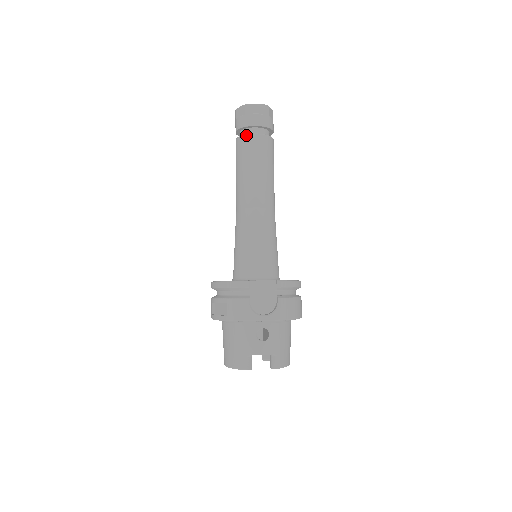
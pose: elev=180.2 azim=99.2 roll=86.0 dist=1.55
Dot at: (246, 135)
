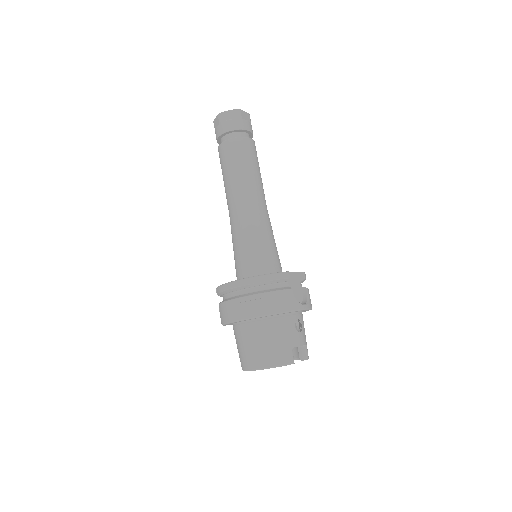
Dot at: (242, 137)
